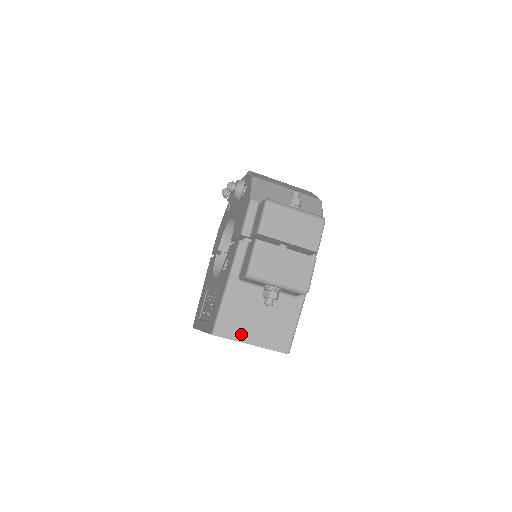
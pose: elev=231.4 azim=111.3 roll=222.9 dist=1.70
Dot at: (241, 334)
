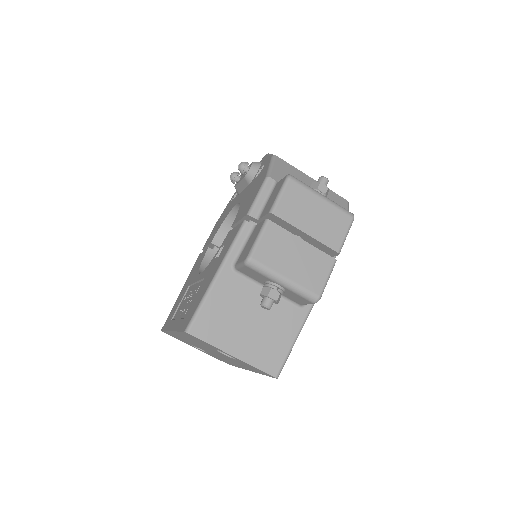
Dot at: (222, 339)
